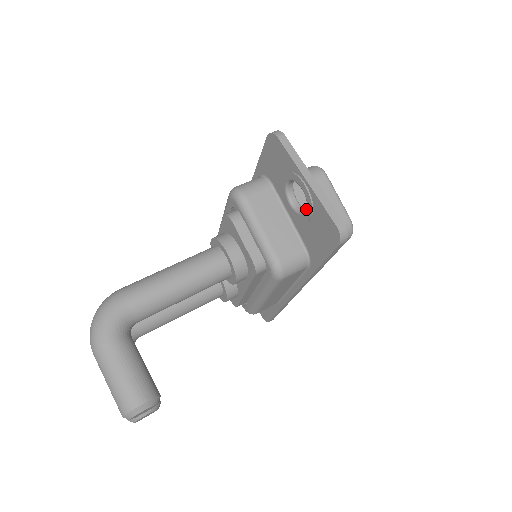
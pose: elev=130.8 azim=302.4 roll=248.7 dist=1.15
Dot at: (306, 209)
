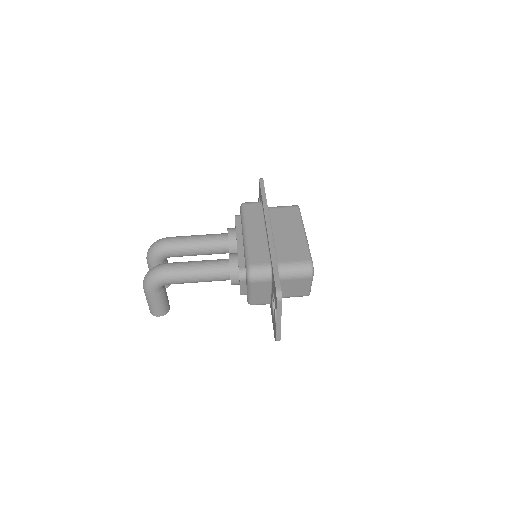
Dot at: (273, 316)
